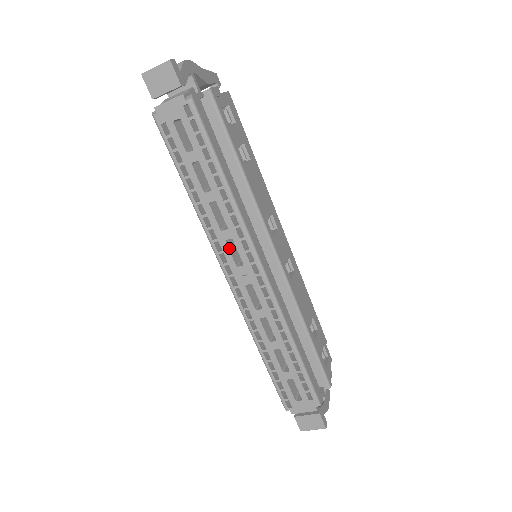
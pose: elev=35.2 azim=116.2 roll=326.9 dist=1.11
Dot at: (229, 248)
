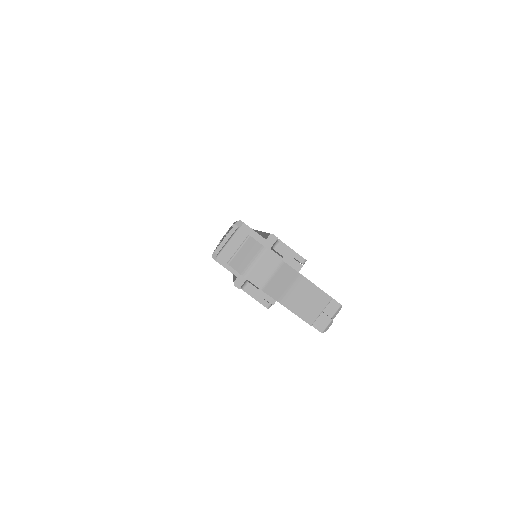
Dot at: occluded
